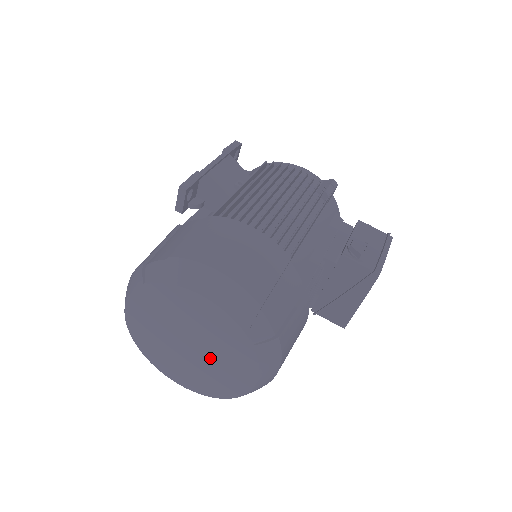
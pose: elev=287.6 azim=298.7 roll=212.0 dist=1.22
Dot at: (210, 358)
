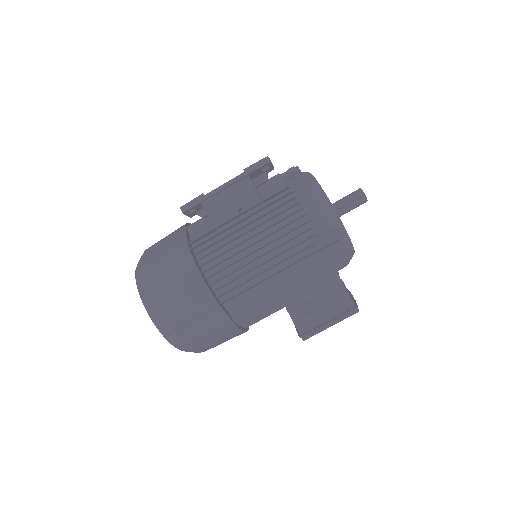
Dot at: occluded
